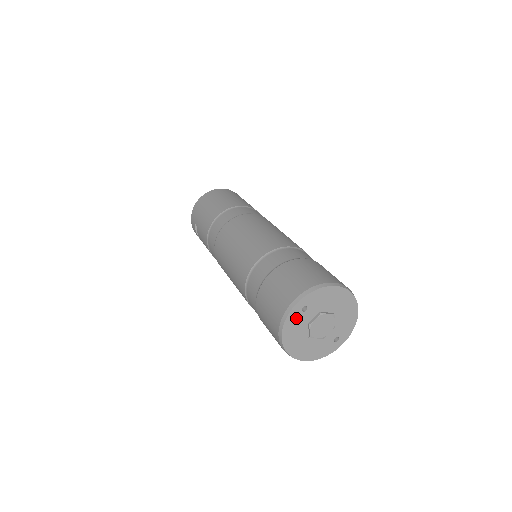
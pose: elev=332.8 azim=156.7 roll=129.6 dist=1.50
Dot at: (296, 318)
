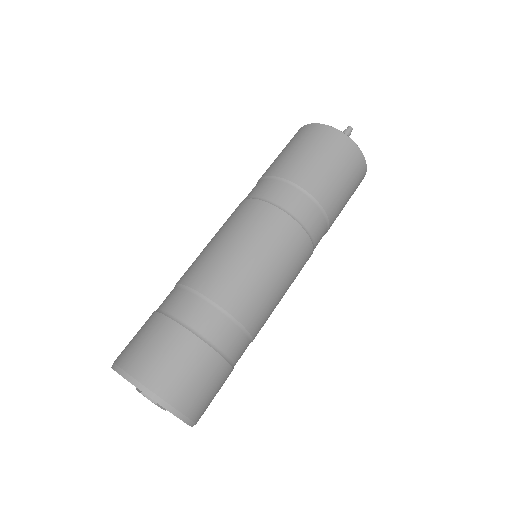
Dot at: occluded
